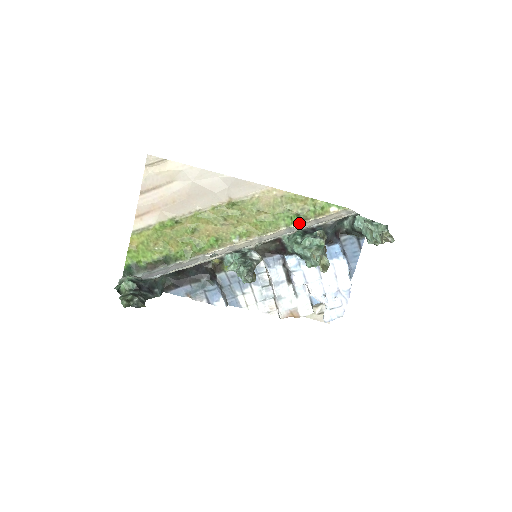
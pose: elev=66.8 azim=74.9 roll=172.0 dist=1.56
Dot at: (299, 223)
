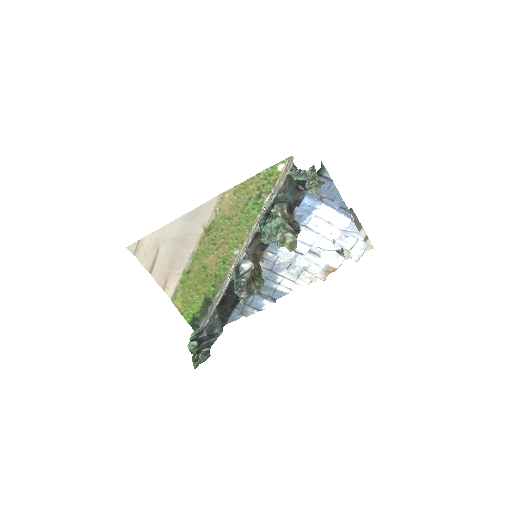
Dot at: (265, 202)
